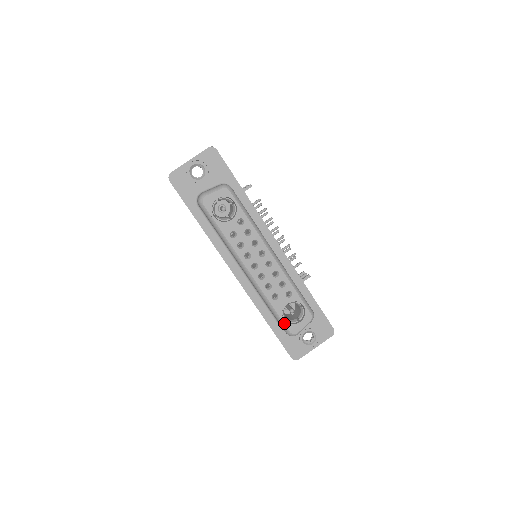
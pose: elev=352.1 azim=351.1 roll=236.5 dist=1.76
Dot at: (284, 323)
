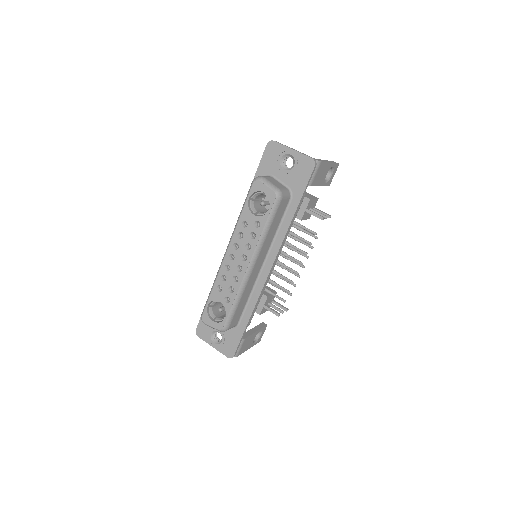
Dot at: (206, 307)
